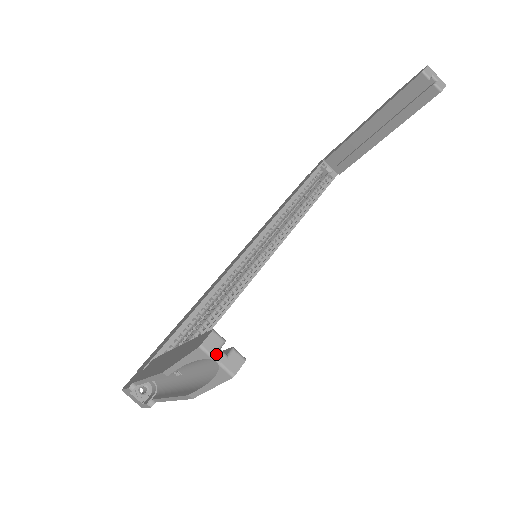
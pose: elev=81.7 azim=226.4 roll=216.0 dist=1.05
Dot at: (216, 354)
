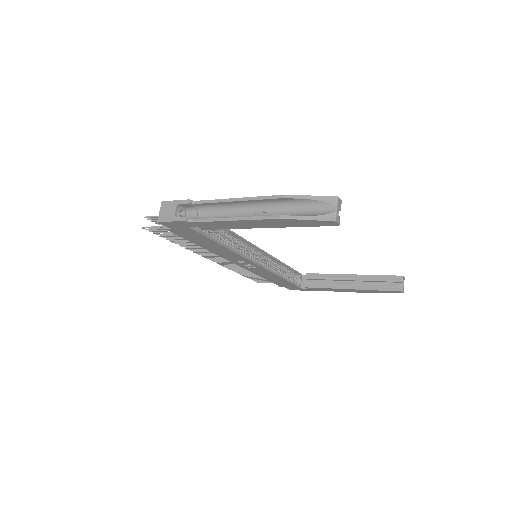
Dot at: (338, 207)
